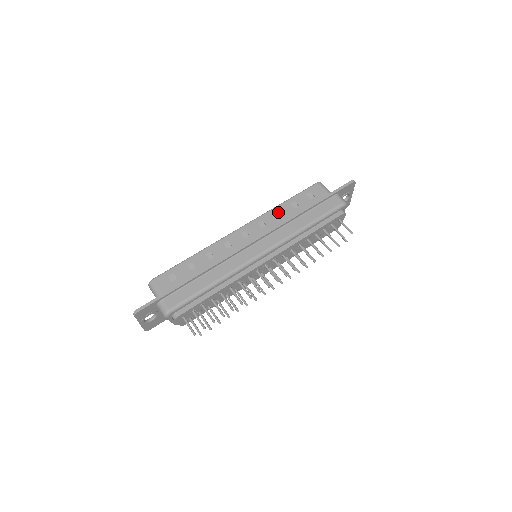
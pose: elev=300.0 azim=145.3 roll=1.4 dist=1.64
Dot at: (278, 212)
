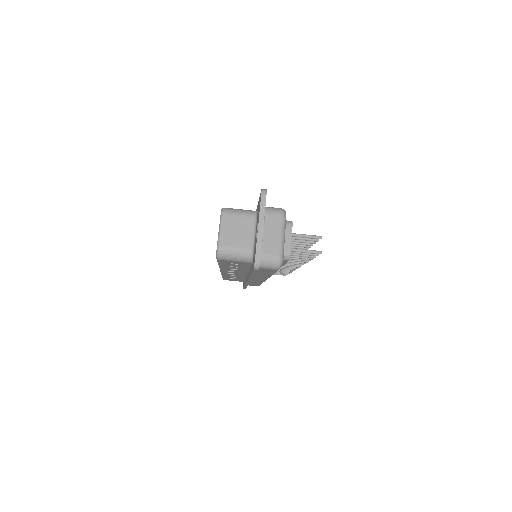
Dot at: (229, 269)
